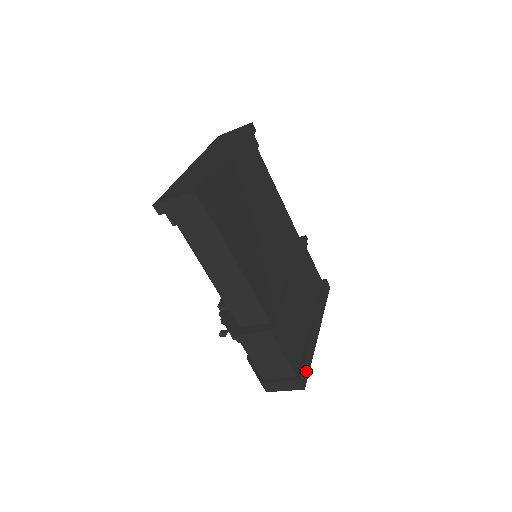
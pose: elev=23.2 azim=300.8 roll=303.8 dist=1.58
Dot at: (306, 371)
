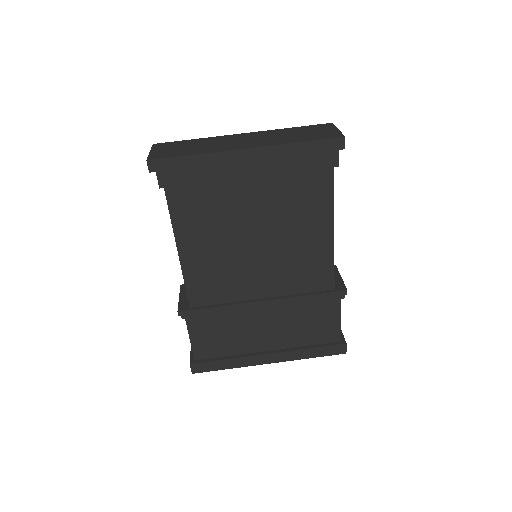
Dot at: (209, 367)
